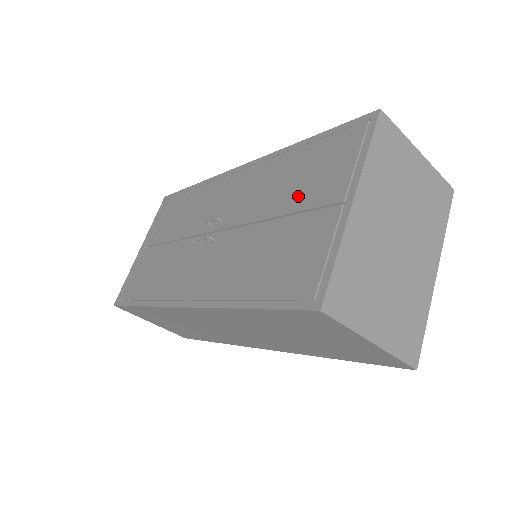
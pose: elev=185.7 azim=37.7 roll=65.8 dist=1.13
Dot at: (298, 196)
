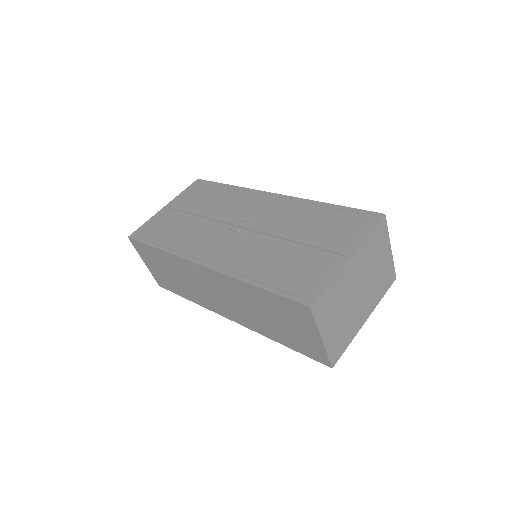
Dot at: (315, 236)
